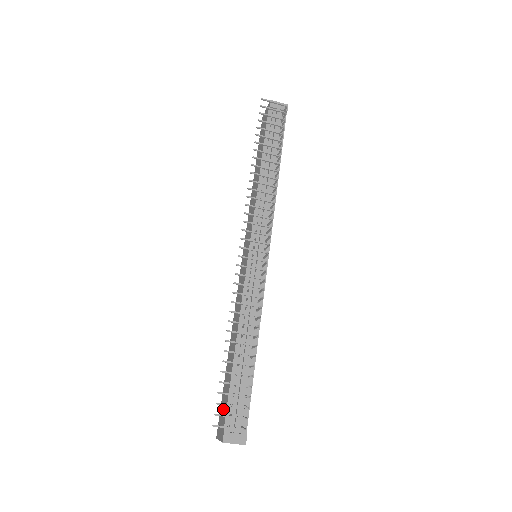
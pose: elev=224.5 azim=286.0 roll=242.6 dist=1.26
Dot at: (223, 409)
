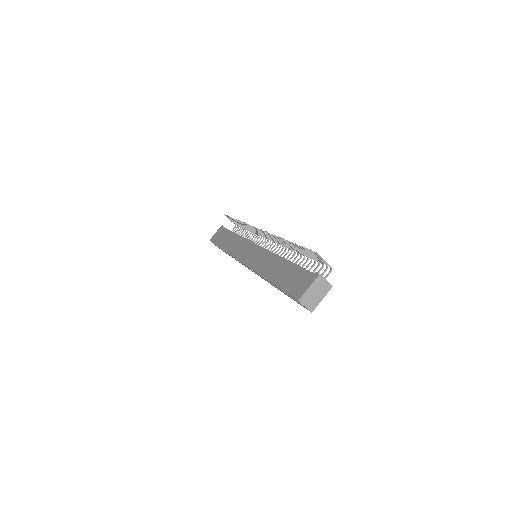
Dot at: (297, 280)
